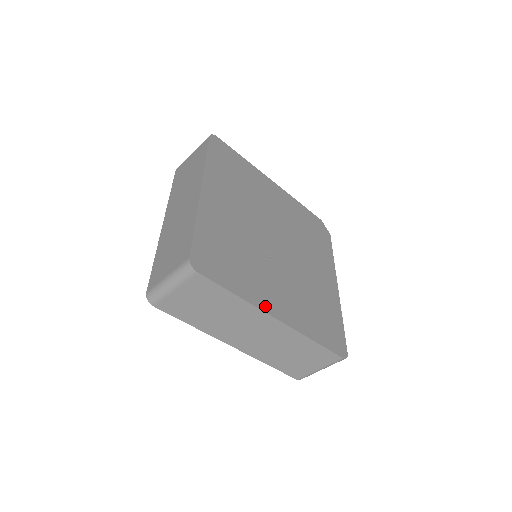
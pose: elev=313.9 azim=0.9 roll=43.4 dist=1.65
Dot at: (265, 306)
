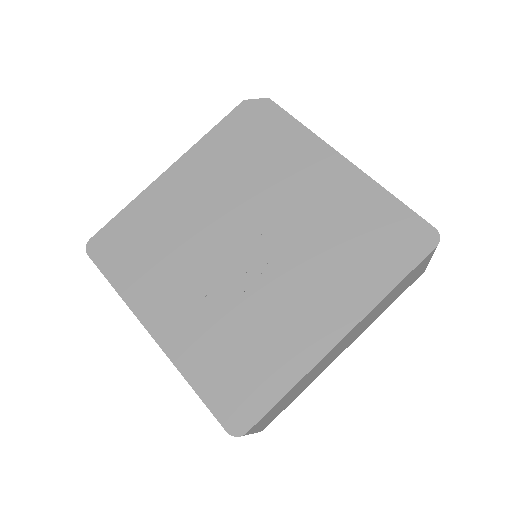
Dot at: (319, 348)
